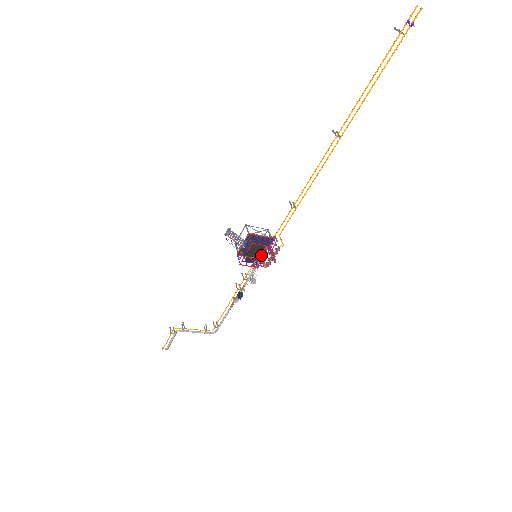
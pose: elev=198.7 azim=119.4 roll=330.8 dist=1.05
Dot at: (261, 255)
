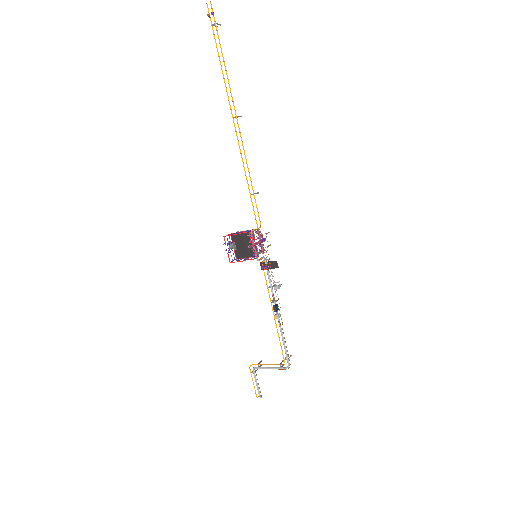
Dot at: occluded
